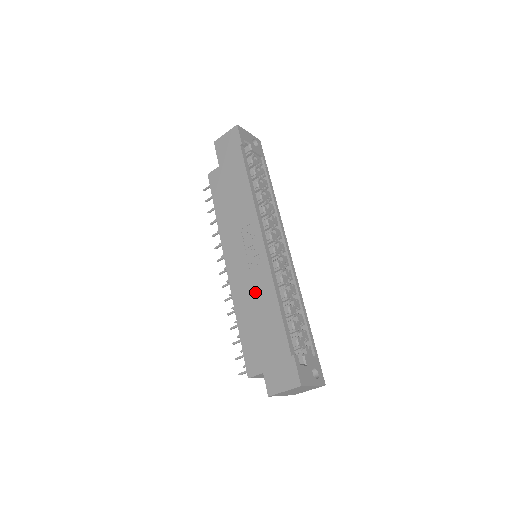
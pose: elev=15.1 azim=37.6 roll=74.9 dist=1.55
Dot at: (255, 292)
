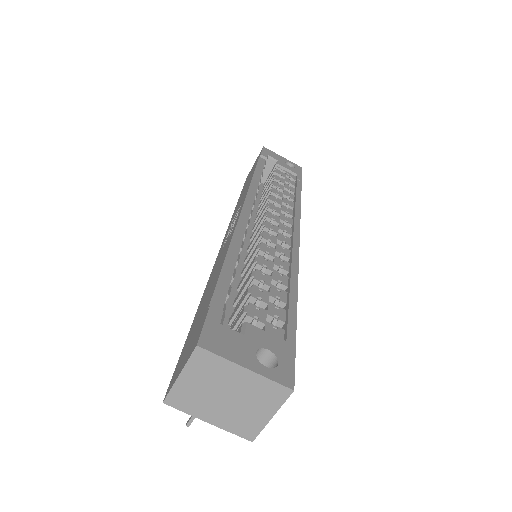
Dot at: (215, 267)
